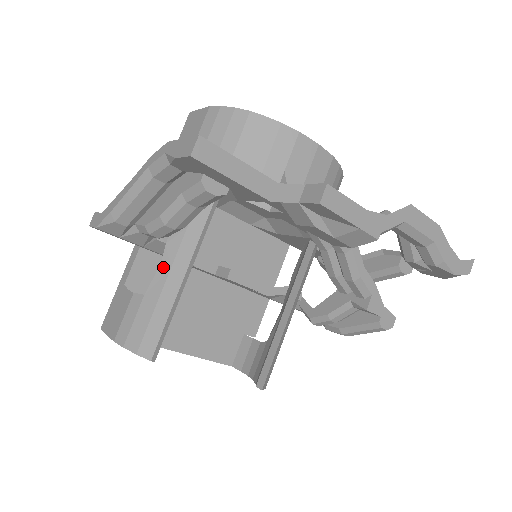
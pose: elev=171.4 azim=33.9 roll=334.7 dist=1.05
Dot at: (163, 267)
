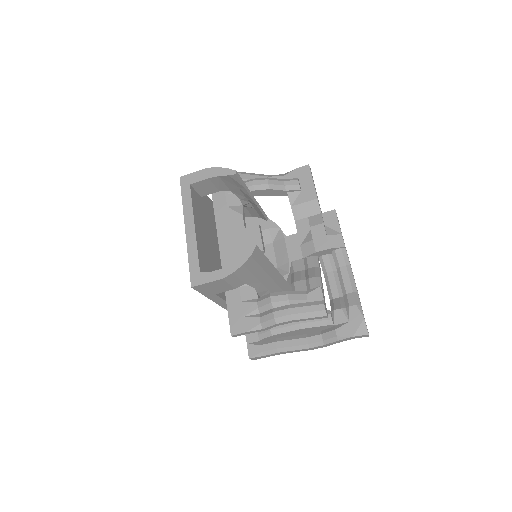
Dot at: occluded
